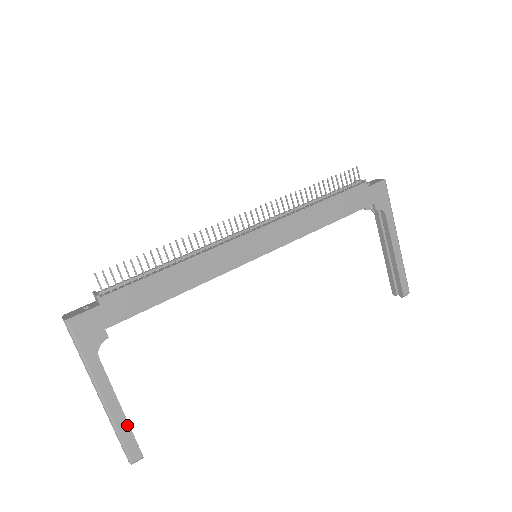
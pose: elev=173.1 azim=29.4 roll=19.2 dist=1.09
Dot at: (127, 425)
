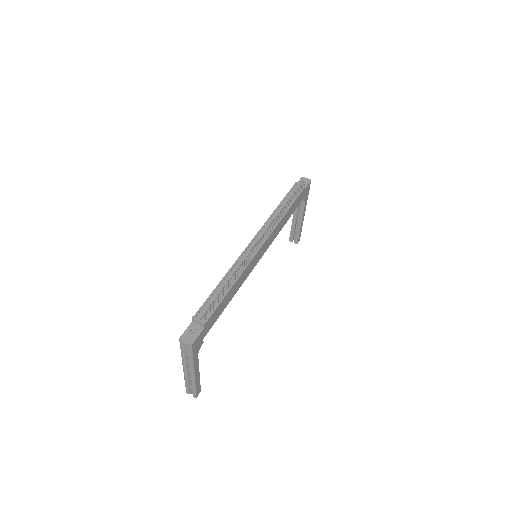
Dot at: (199, 381)
